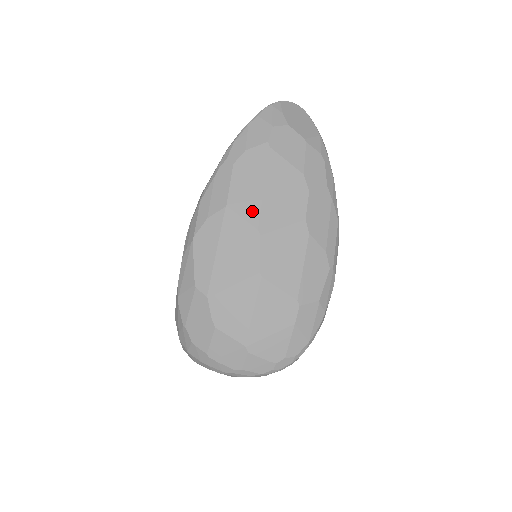
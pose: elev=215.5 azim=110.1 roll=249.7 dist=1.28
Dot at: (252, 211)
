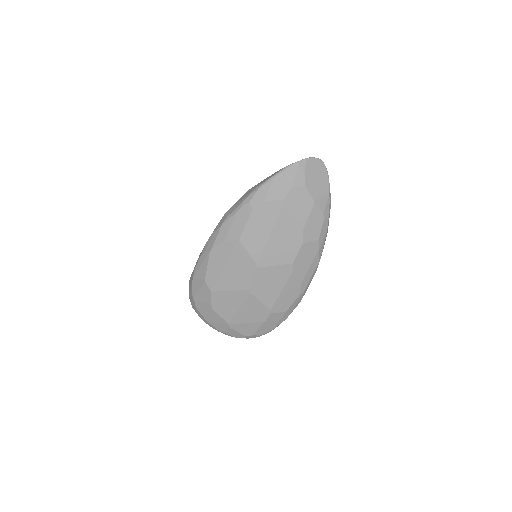
Dot at: (256, 249)
